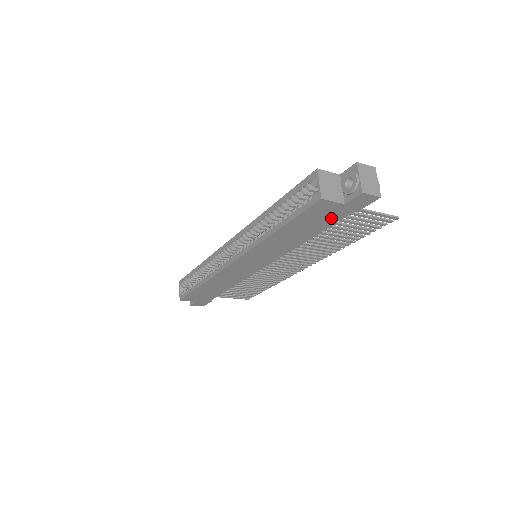
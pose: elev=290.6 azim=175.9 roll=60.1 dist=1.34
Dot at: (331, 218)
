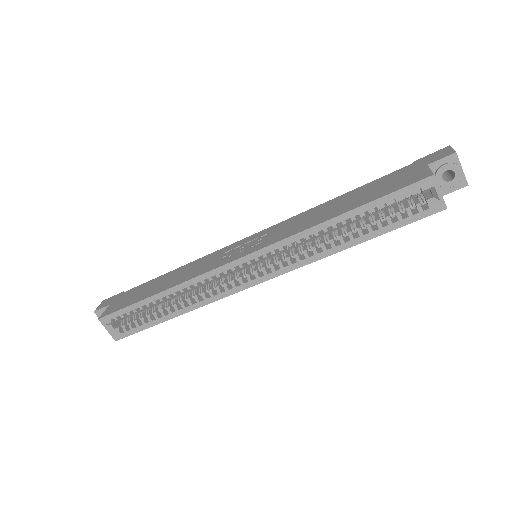
Dot at: occluded
